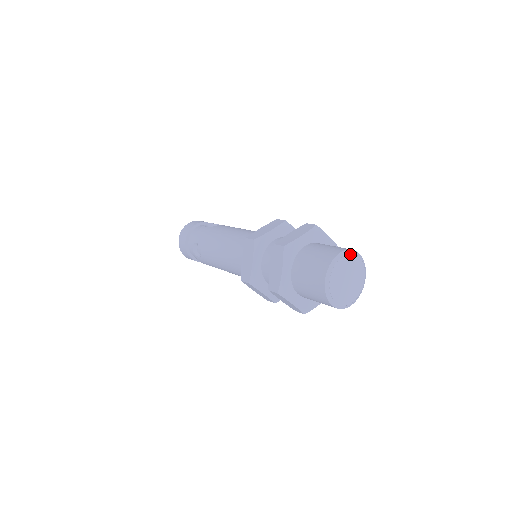
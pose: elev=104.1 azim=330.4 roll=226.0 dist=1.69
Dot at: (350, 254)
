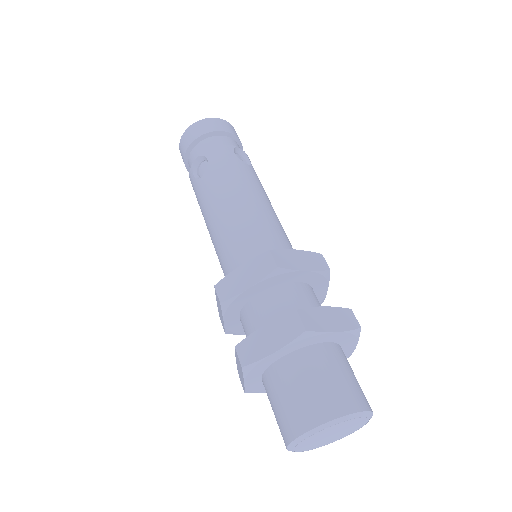
Dot at: (366, 417)
